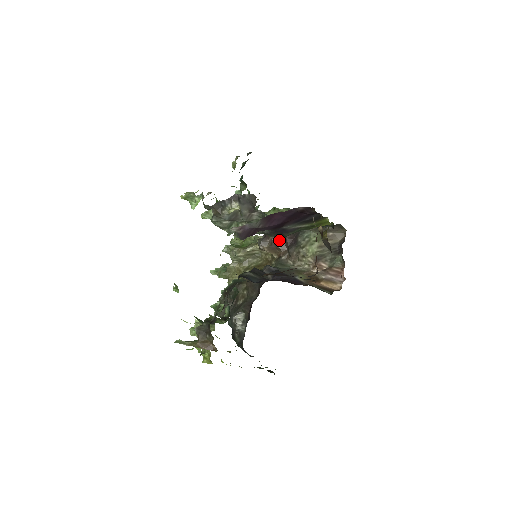
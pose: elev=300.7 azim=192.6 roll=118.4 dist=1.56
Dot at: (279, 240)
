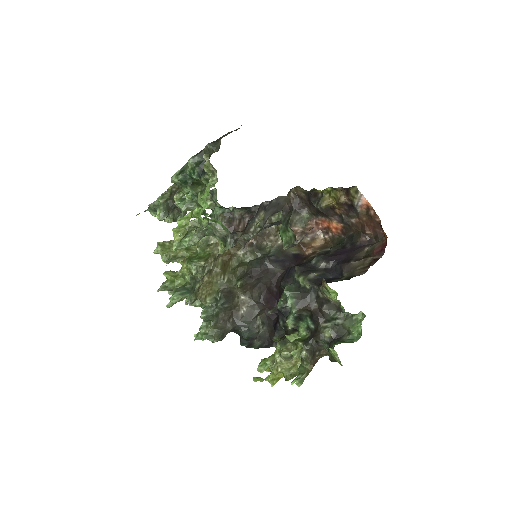
Dot at: occluded
